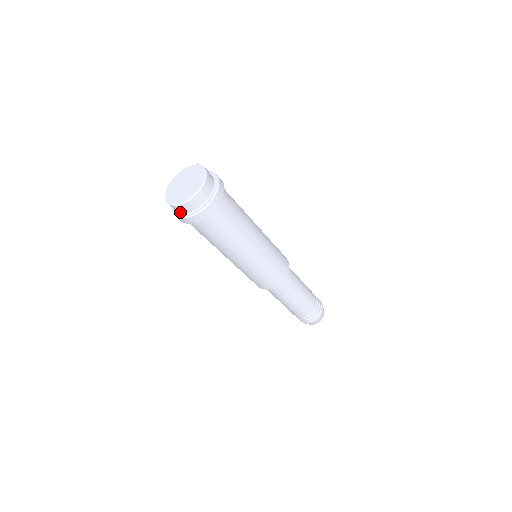
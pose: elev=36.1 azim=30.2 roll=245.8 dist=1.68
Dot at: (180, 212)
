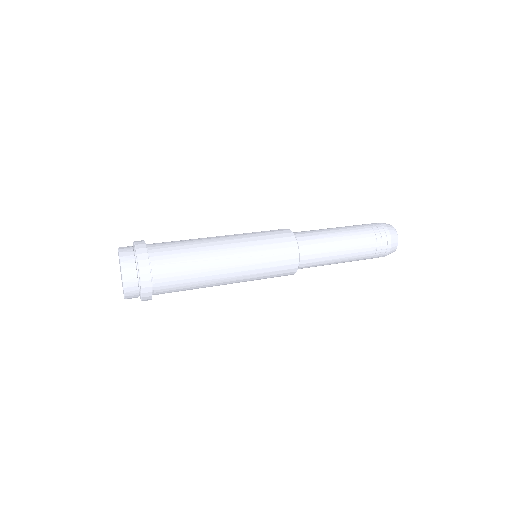
Dot at: occluded
